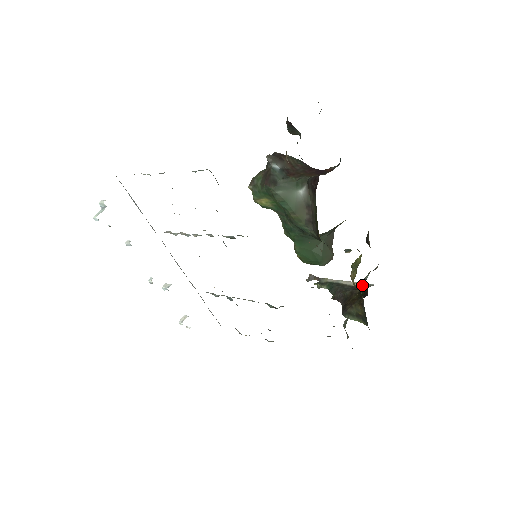
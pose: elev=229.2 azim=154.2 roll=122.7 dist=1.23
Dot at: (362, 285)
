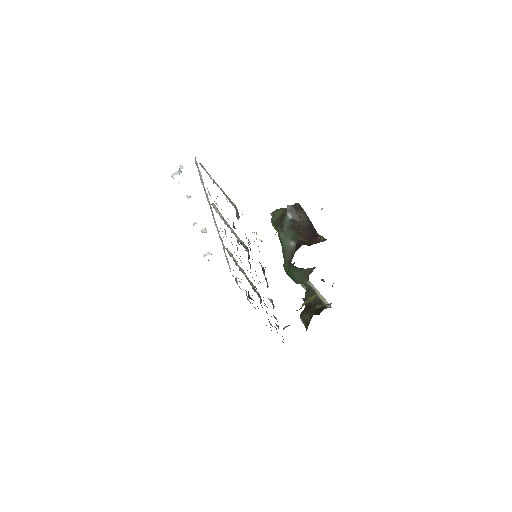
Dot at: (326, 303)
